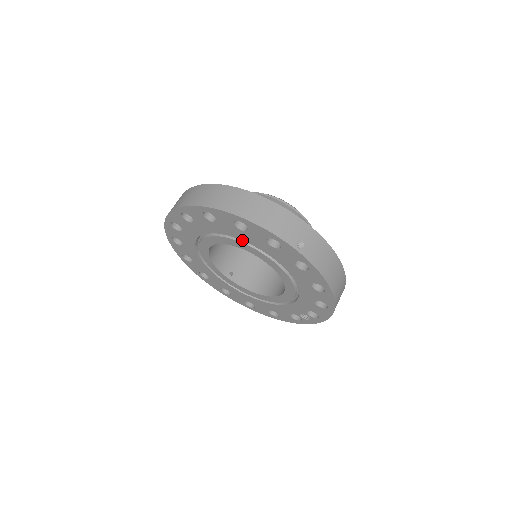
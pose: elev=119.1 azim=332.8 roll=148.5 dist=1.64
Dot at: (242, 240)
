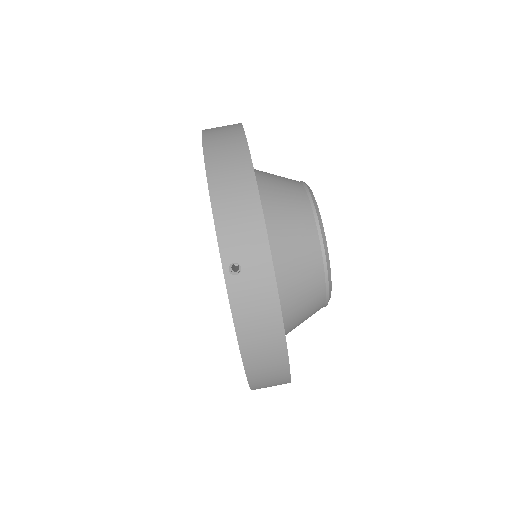
Dot at: occluded
